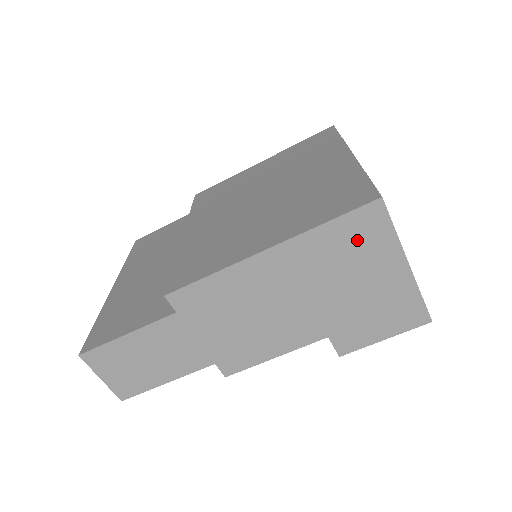
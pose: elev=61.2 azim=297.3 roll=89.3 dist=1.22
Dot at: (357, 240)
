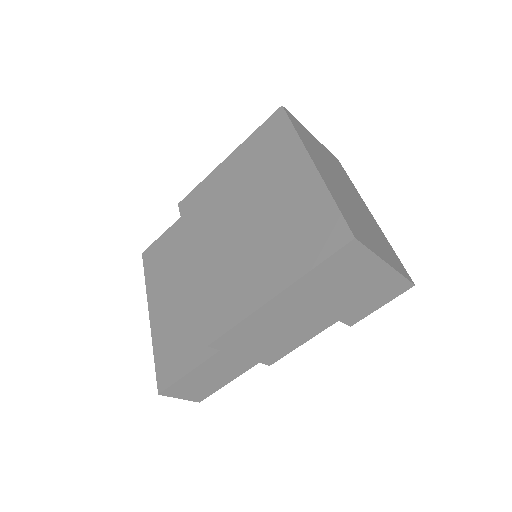
Dot at: (343, 267)
